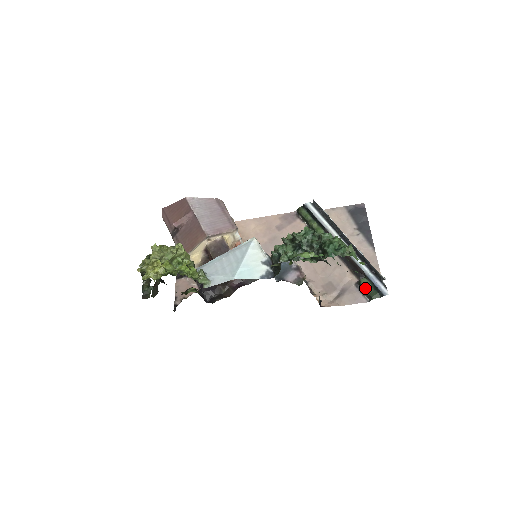
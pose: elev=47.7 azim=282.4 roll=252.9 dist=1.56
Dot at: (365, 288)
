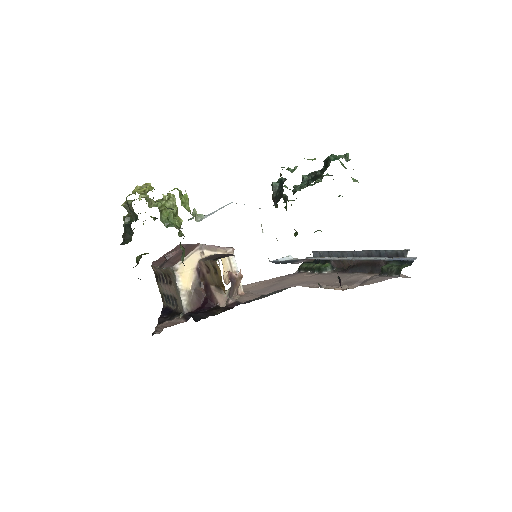
Dot at: (389, 267)
